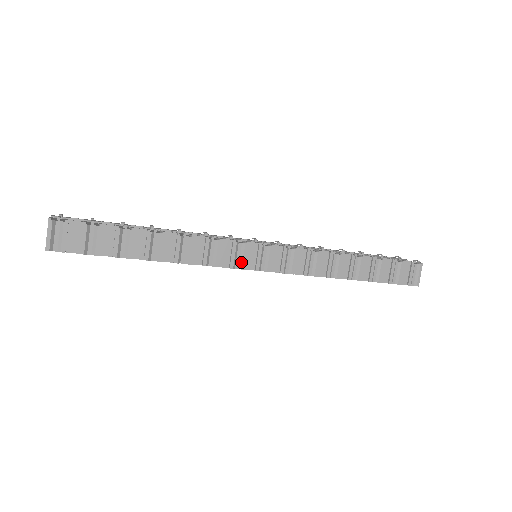
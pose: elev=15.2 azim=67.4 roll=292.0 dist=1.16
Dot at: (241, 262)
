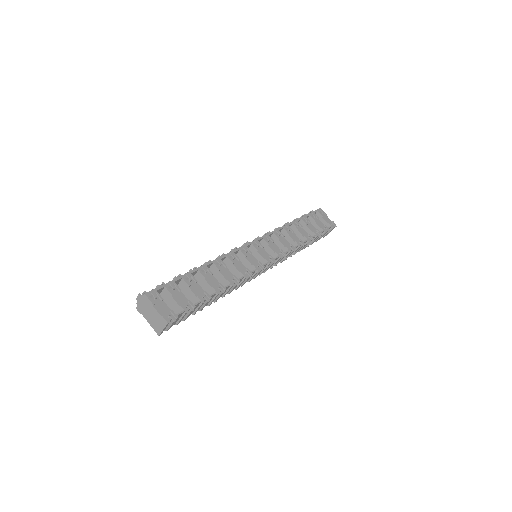
Dot at: (255, 276)
